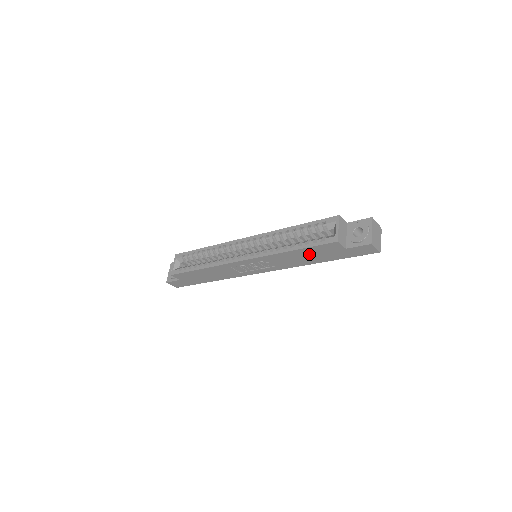
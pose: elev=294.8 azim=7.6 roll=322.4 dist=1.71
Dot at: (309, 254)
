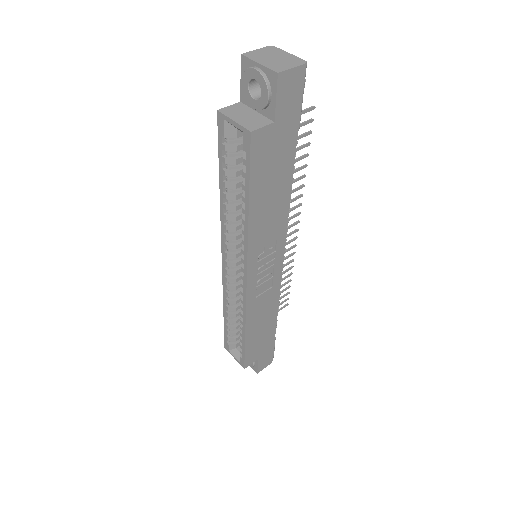
Dot at: (266, 185)
